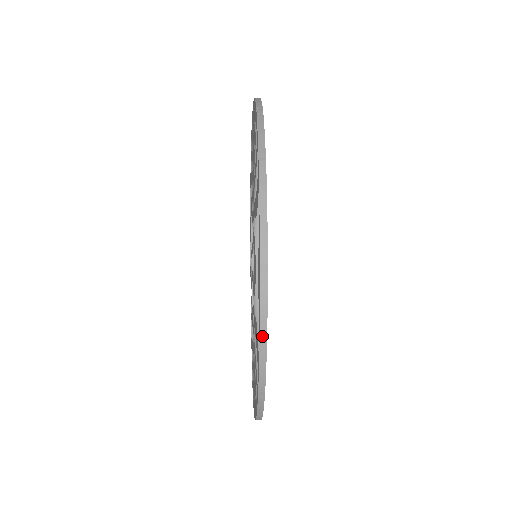
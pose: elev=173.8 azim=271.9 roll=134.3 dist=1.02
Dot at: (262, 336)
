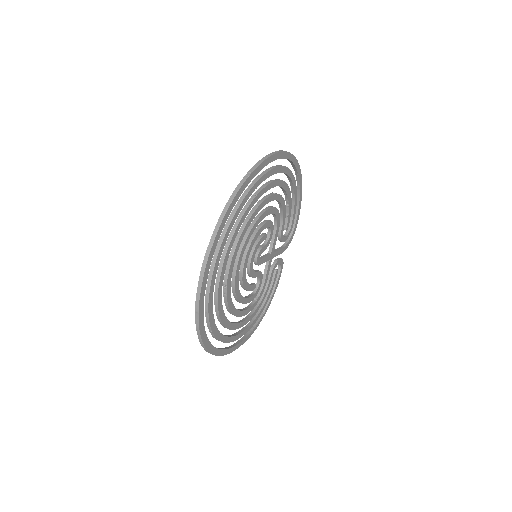
Dot at: (199, 338)
